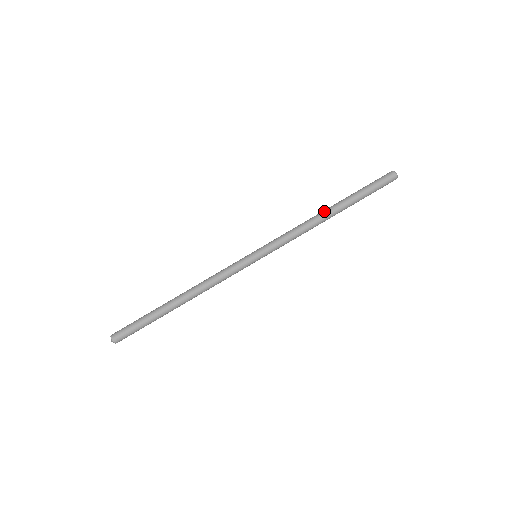
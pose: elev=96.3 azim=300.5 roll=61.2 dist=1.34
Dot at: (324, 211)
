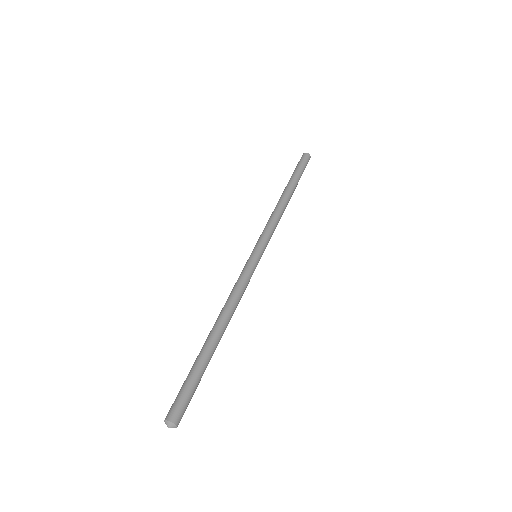
Dot at: occluded
